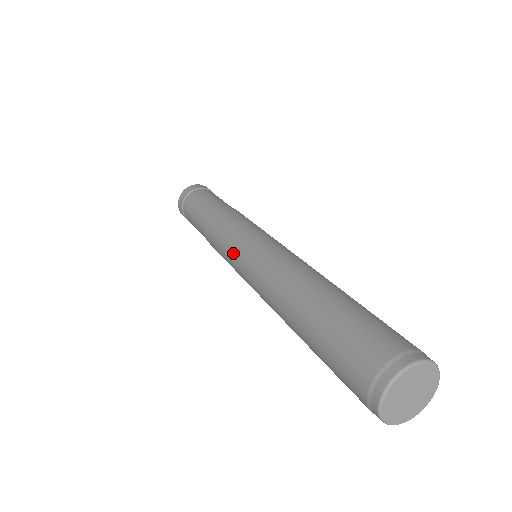
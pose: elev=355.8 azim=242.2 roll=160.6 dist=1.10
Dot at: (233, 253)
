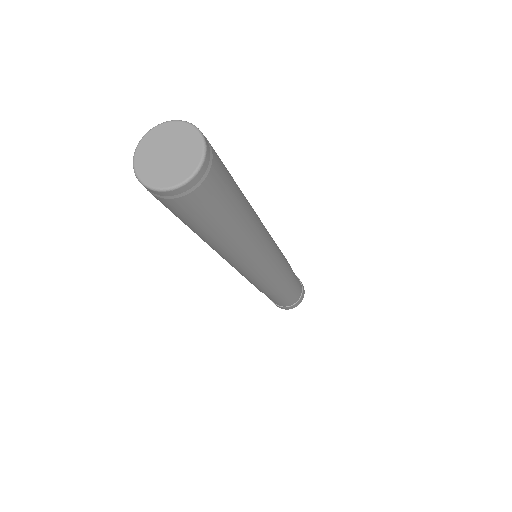
Dot at: occluded
